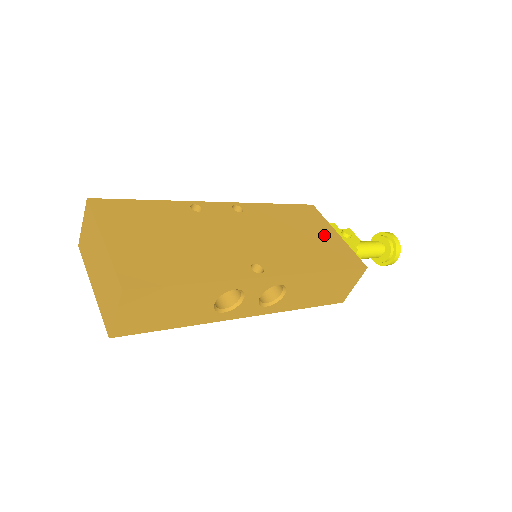
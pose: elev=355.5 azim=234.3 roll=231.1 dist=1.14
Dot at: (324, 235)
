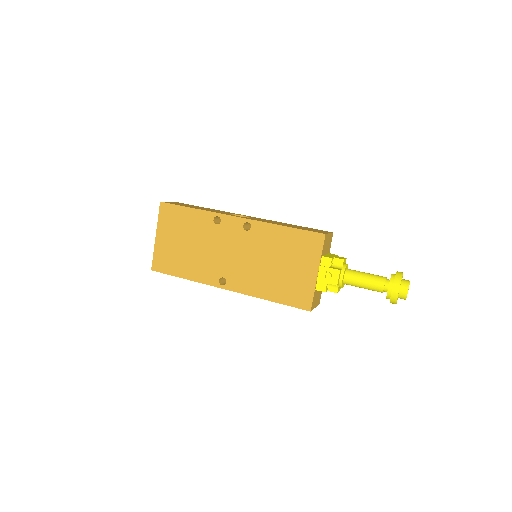
Dot at: (301, 270)
